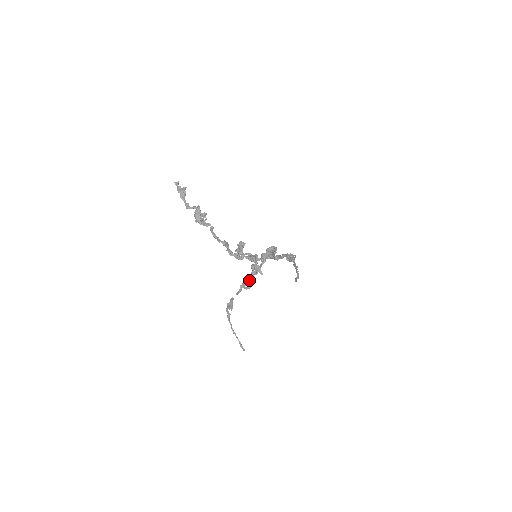
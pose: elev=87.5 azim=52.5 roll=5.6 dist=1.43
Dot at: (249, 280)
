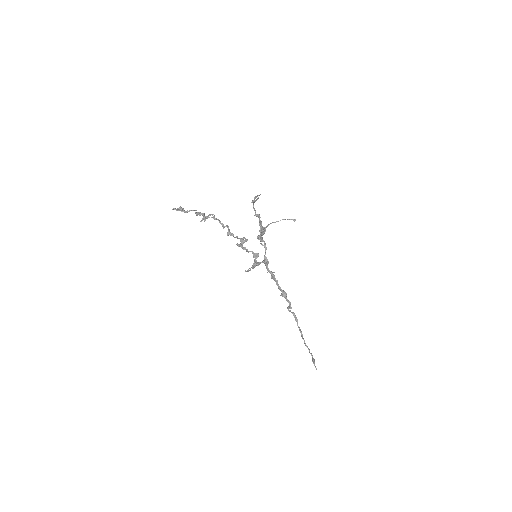
Dot at: (261, 228)
